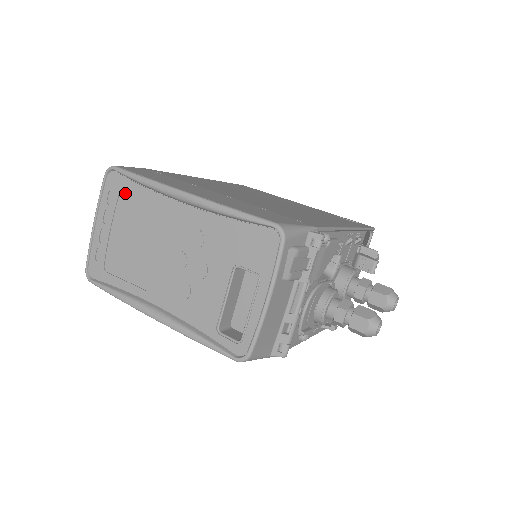
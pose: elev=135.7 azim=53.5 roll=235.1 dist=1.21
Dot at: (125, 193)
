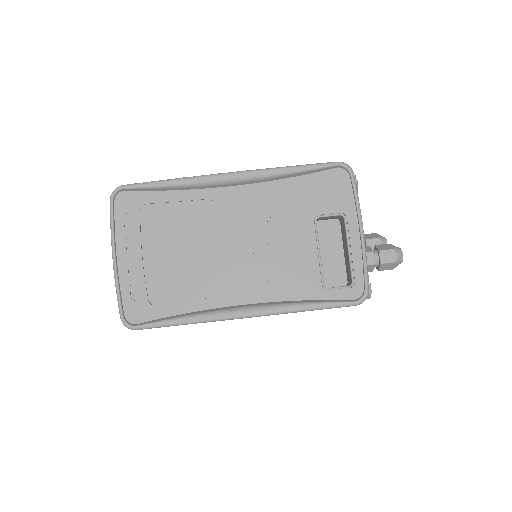
Dot at: (148, 208)
